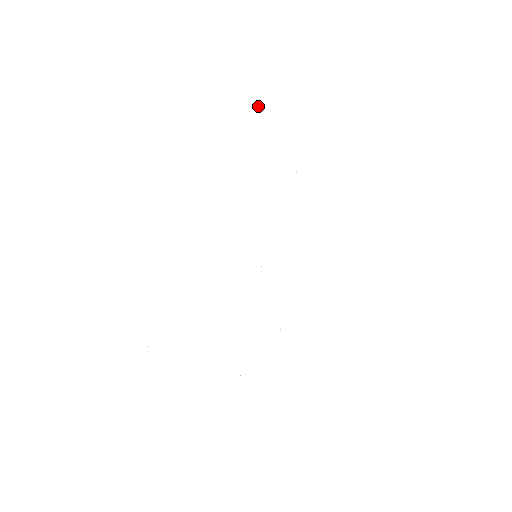
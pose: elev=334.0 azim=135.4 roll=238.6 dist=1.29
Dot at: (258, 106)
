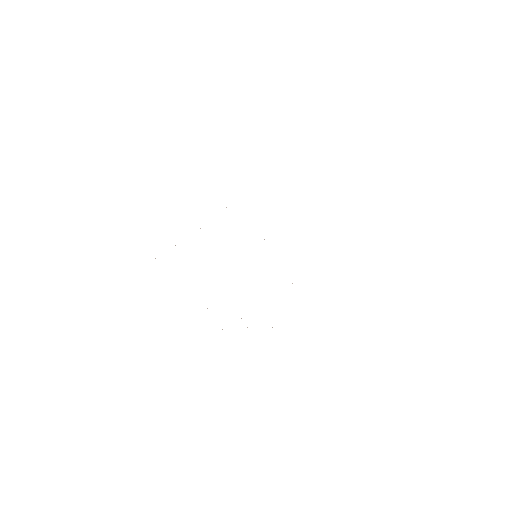
Dot at: occluded
